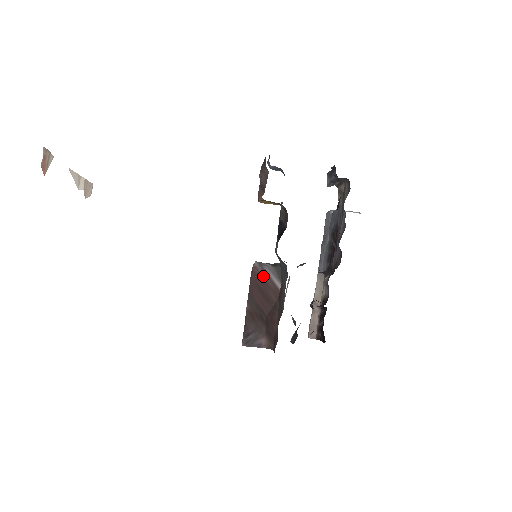
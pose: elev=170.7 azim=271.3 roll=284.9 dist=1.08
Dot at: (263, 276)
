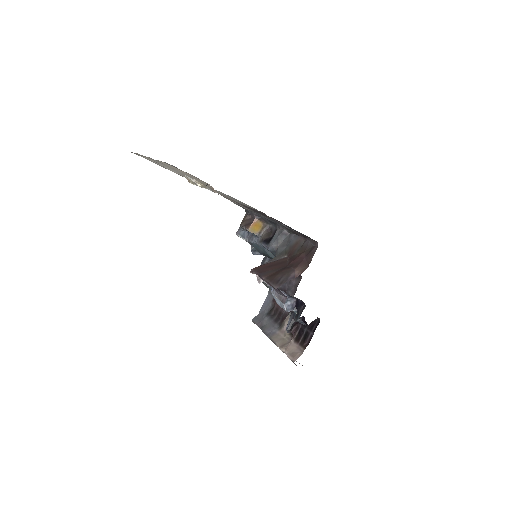
Dot at: (266, 264)
